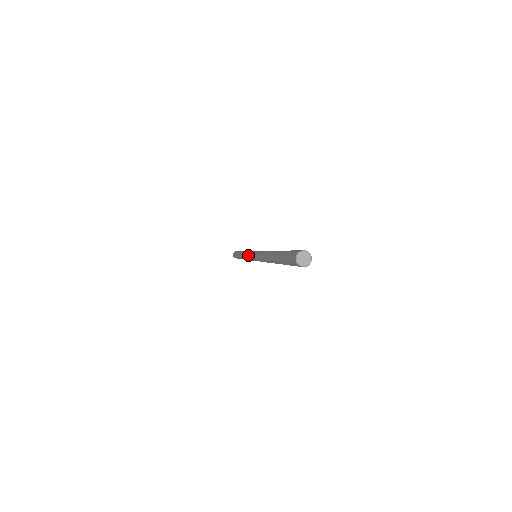
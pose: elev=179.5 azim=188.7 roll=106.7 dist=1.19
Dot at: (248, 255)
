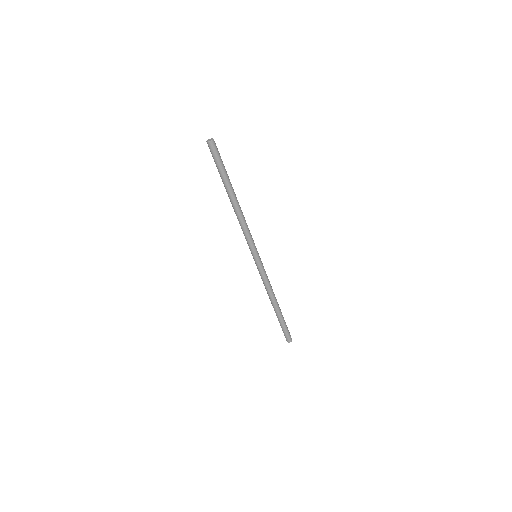
Dot at: (257, 267)
